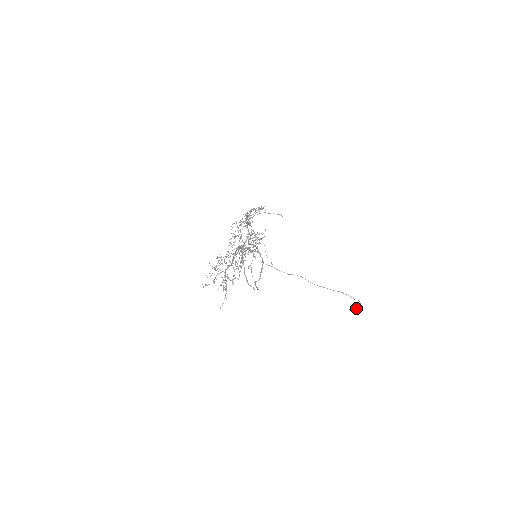
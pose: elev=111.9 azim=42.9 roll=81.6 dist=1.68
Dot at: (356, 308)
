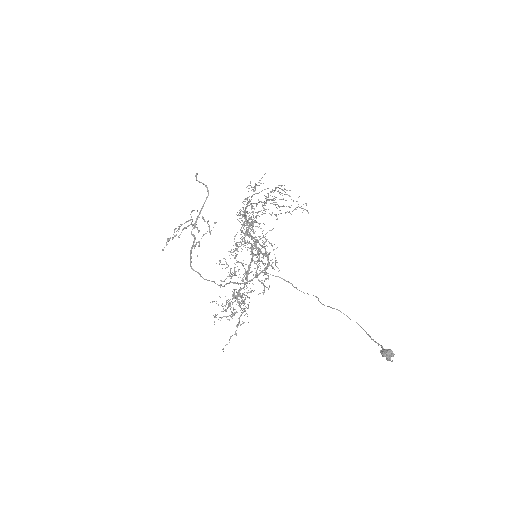
Dot at: (393, 356)
